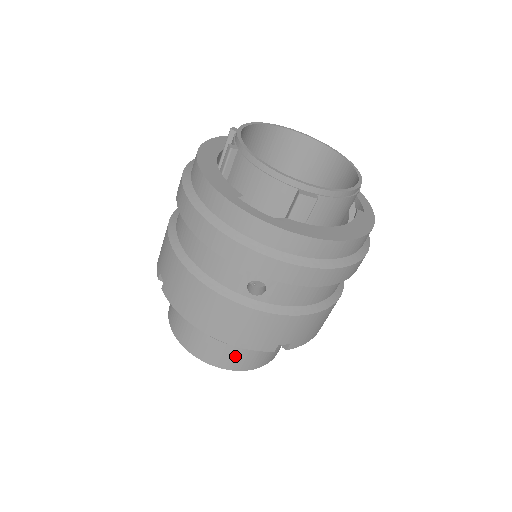
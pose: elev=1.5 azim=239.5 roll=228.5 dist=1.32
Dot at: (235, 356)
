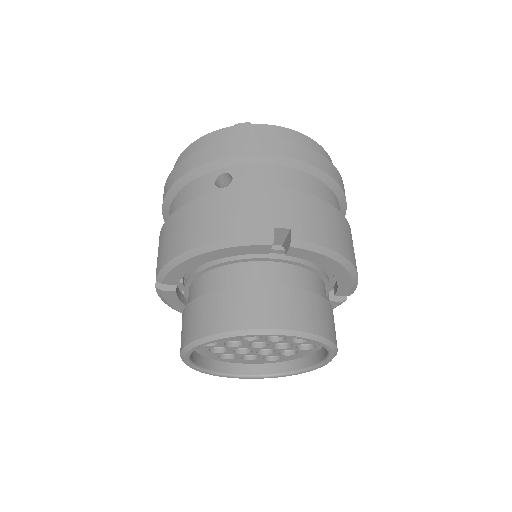
Dot at: (248, 302)
